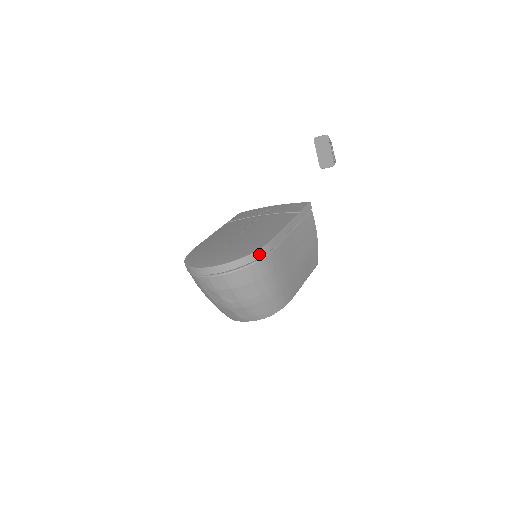
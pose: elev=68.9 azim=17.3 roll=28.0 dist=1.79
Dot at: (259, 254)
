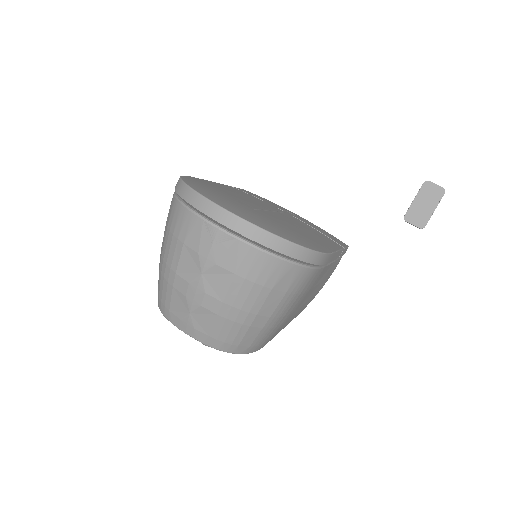
Dot at: (314, 258)
